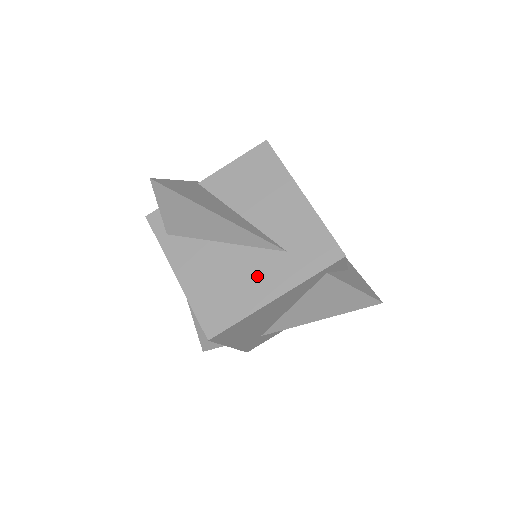
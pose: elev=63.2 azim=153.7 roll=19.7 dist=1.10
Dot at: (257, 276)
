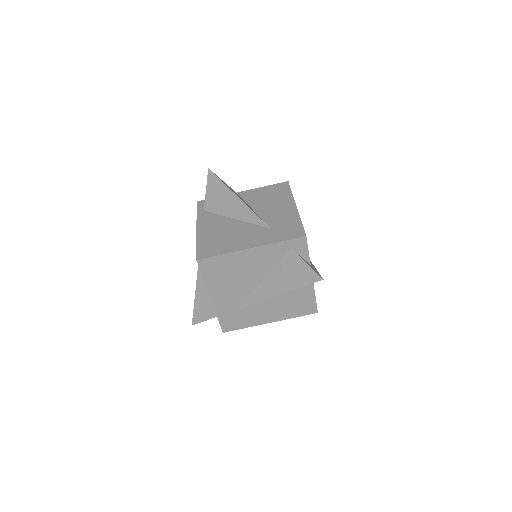
Dot at: (246, 236)
